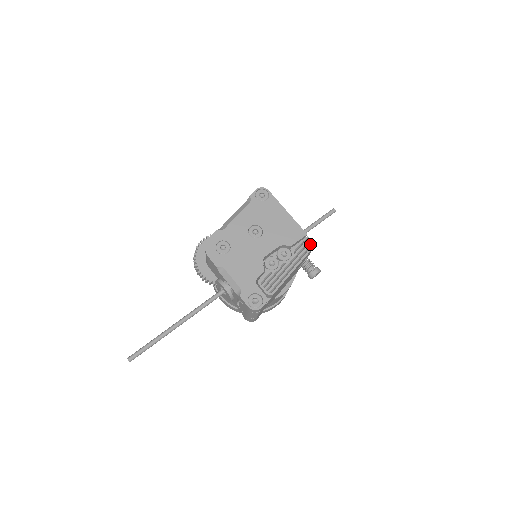
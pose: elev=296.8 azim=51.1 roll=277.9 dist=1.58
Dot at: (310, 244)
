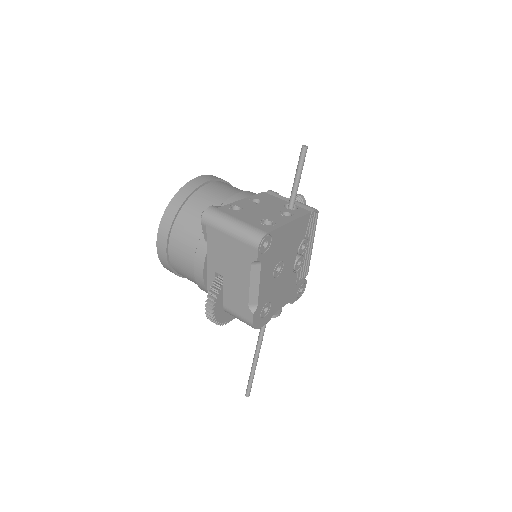
Dot at: (316, 214)
